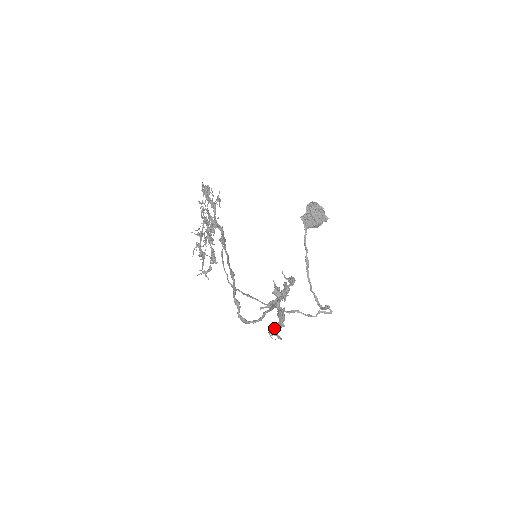
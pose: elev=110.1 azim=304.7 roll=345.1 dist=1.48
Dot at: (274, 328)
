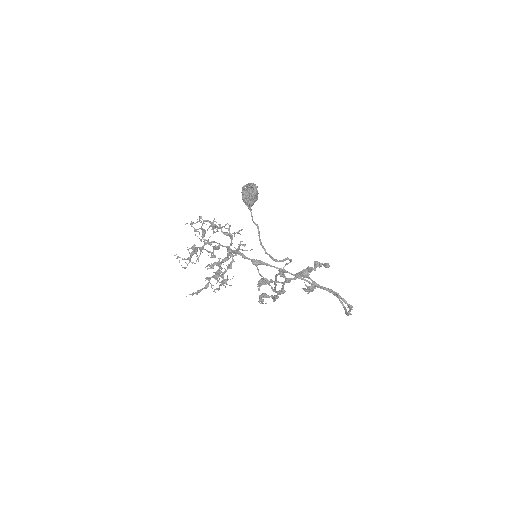
Dot at: (277, 298)
